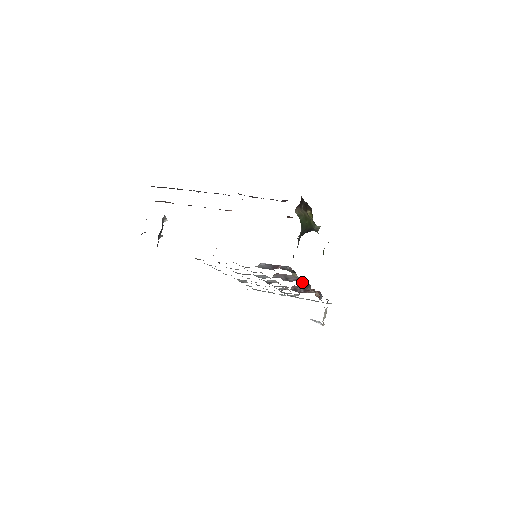
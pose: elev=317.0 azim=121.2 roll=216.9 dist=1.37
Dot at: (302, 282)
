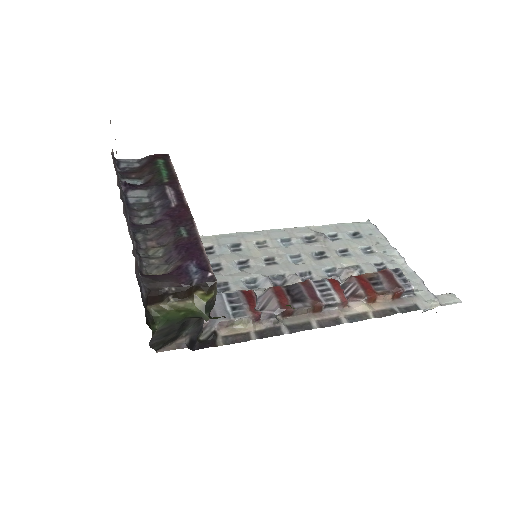
Dot at: (298, 310)
